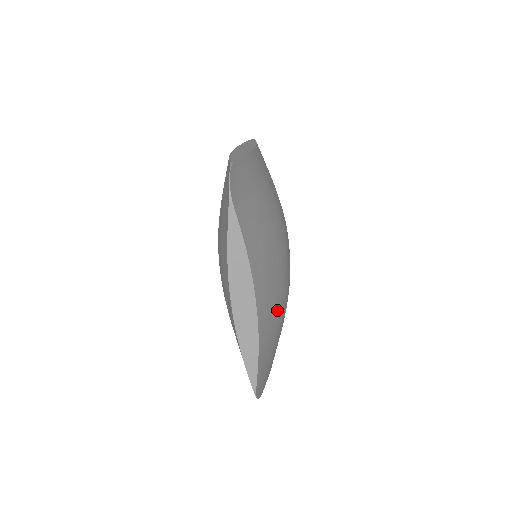
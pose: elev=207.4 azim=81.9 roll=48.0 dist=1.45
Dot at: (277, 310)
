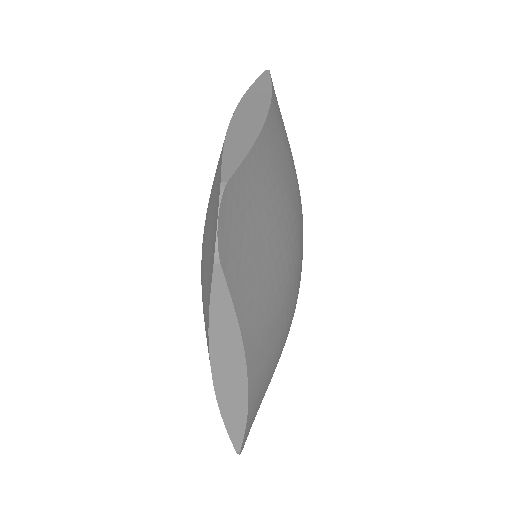
Dot at: (277, 354)
